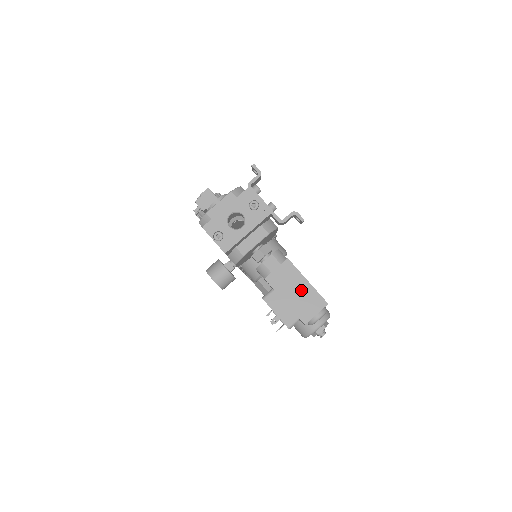
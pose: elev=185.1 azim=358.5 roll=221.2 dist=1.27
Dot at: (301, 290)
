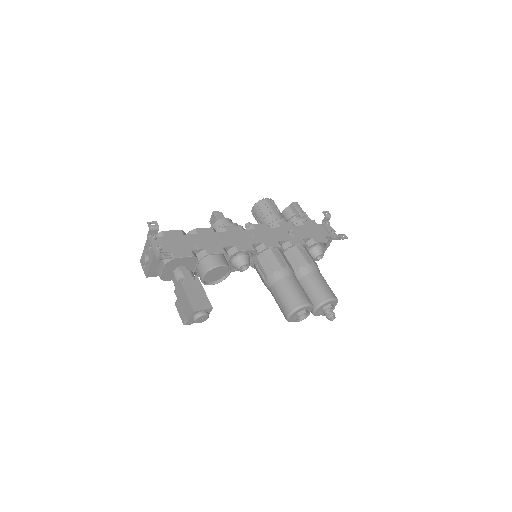
Dot at: (185, 300)
